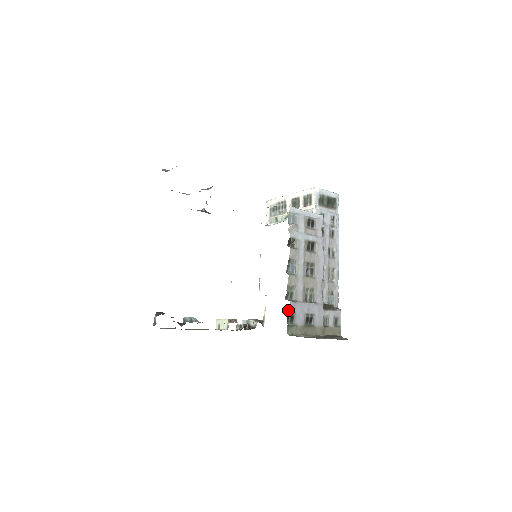
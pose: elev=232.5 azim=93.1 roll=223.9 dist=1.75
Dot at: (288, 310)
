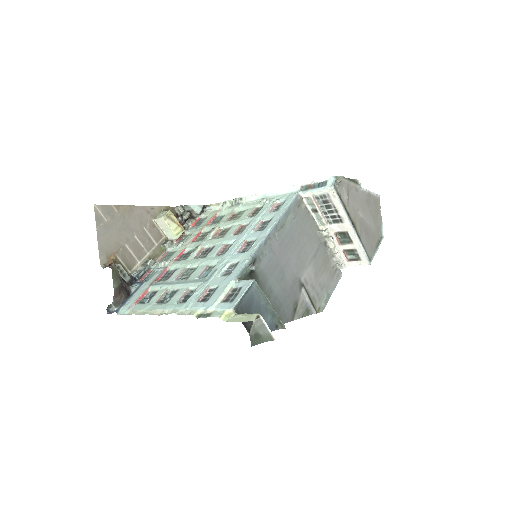
Dot at: occluded
